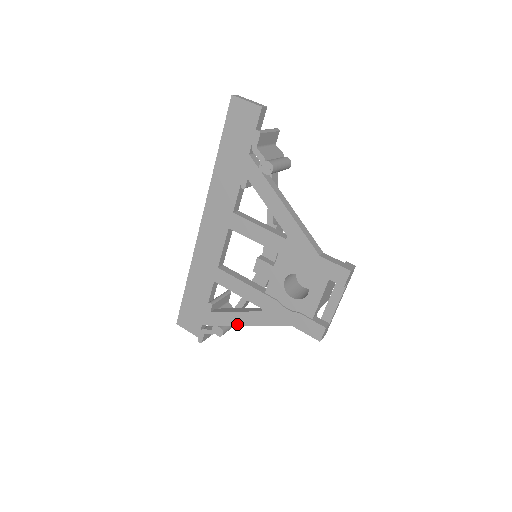
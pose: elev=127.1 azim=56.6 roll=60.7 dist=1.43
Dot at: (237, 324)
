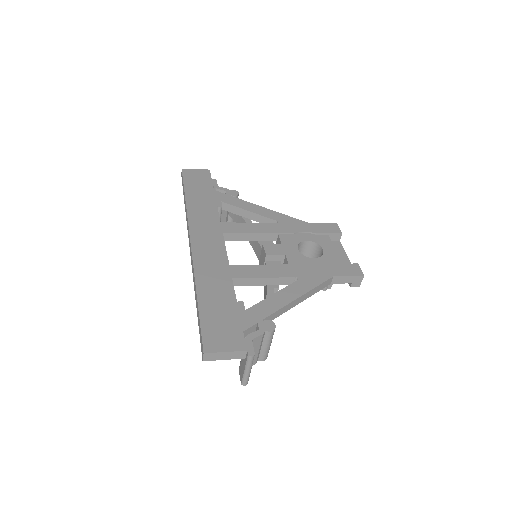
Dot at: (284, 304)
